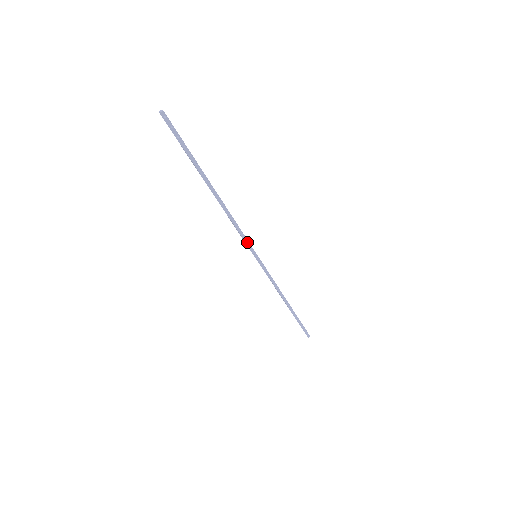
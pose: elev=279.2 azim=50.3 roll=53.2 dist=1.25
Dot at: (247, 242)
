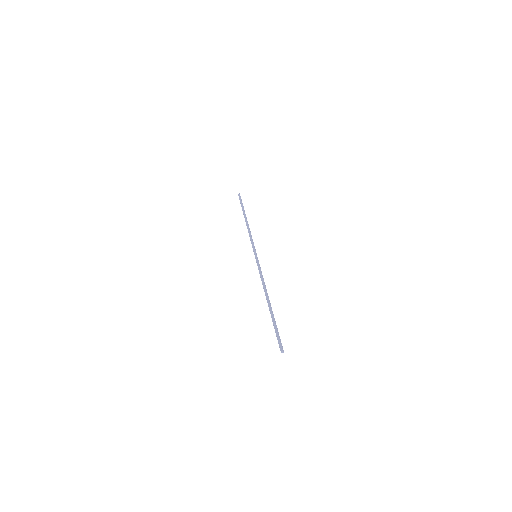
Dot at: (259, 266)
